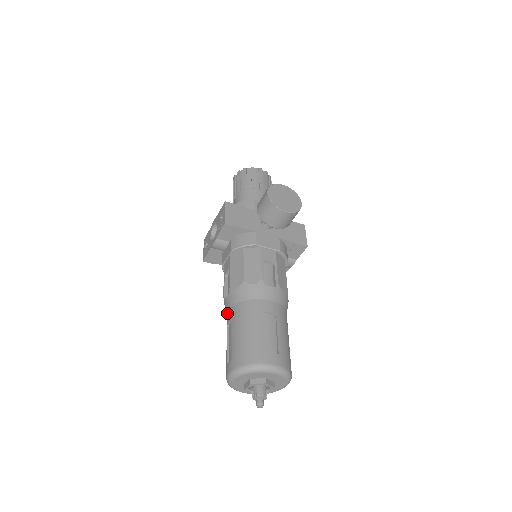
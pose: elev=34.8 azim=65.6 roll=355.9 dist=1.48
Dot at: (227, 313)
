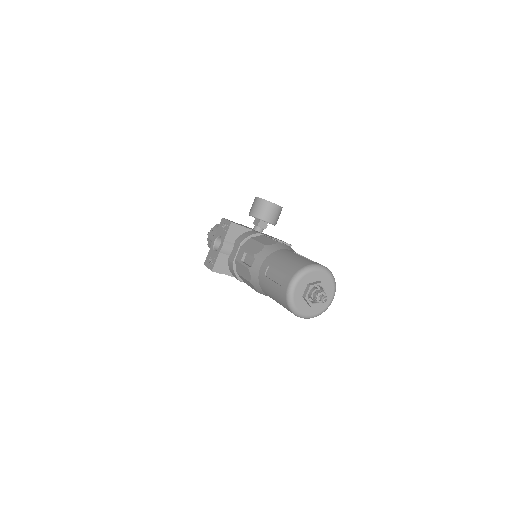
Dot at: (259, 271)
